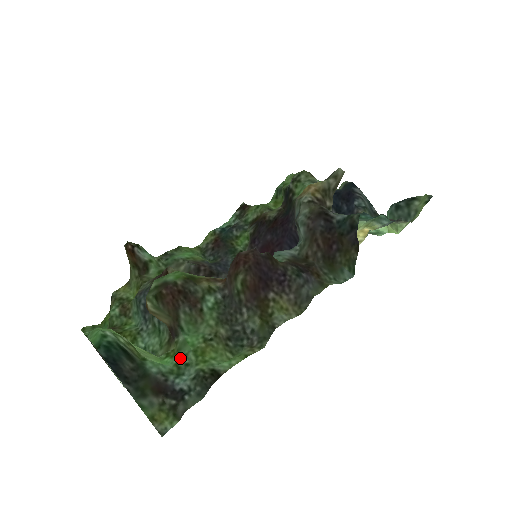
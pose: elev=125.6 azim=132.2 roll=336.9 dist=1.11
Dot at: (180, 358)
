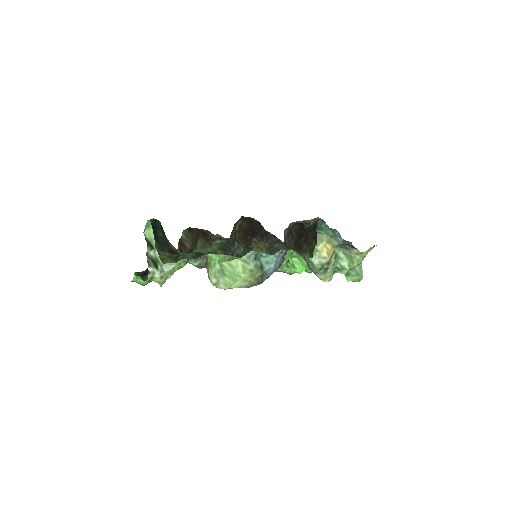
Dot at: occluded
